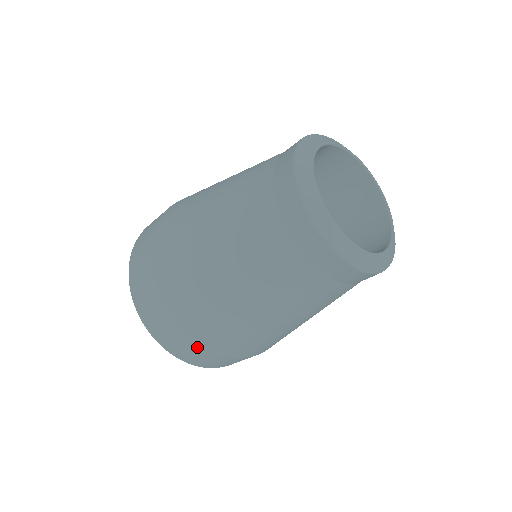
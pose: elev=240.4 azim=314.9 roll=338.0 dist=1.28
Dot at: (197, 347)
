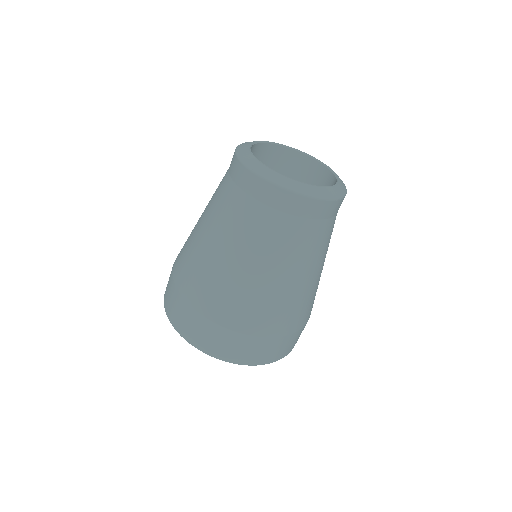
Dot at: (242, 339)
